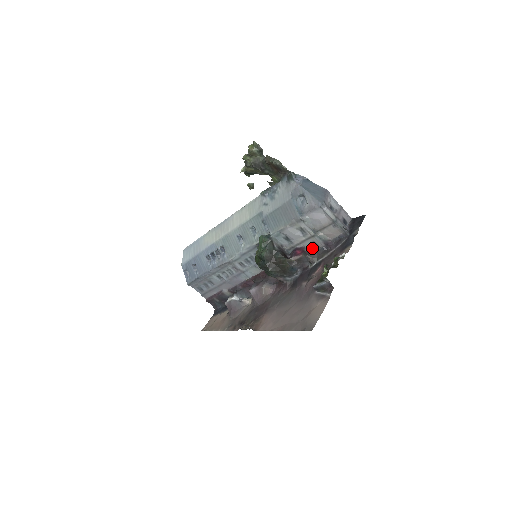
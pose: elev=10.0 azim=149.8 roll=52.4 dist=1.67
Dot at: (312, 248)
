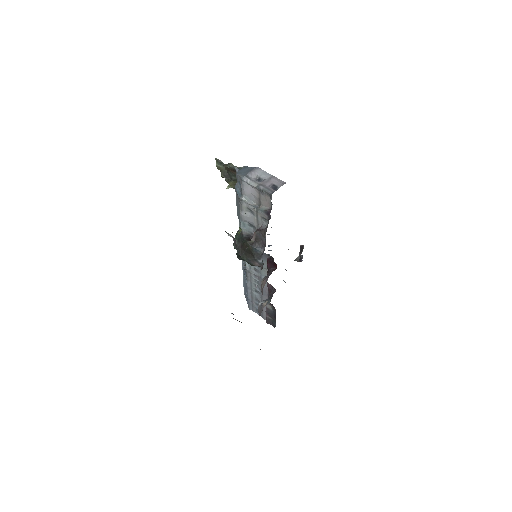
Dot at: (265, 224)
